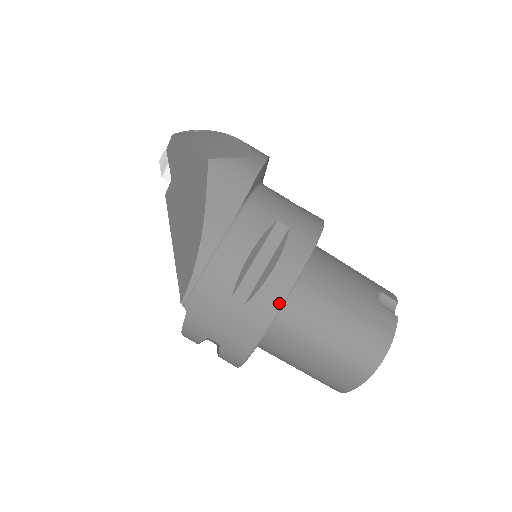
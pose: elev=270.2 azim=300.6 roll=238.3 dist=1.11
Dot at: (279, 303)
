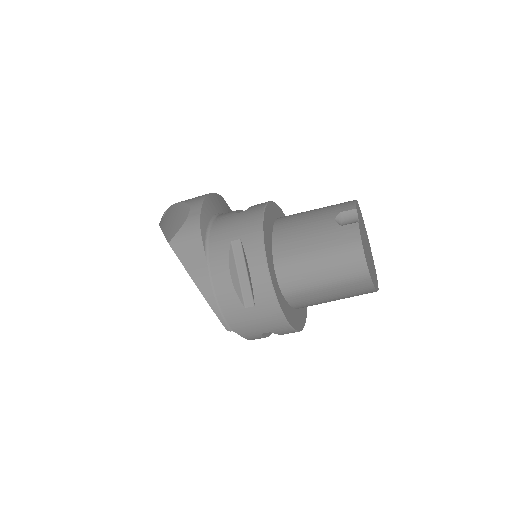
Dot at: (270, 289)
